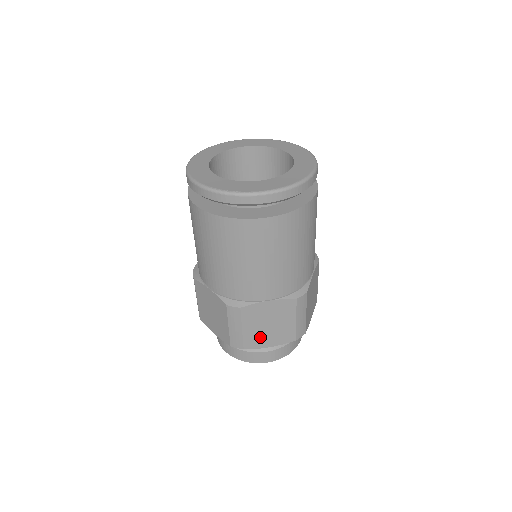
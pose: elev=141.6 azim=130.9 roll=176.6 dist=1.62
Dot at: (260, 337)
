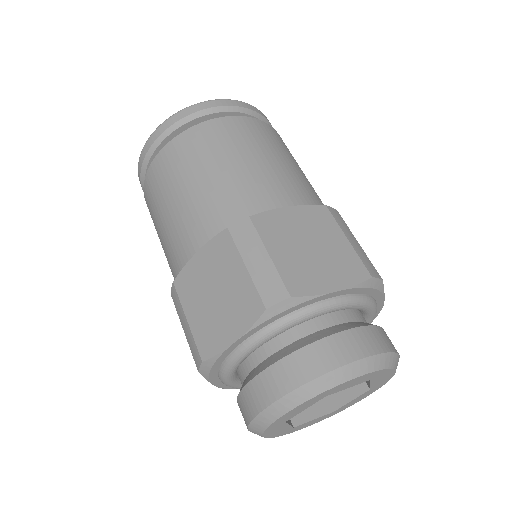
Dot at: (307, 271)
